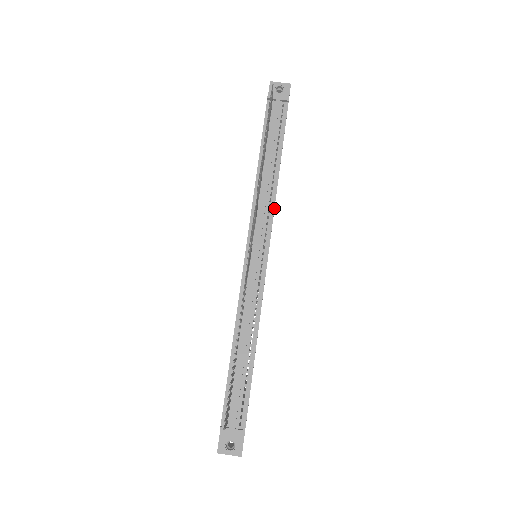
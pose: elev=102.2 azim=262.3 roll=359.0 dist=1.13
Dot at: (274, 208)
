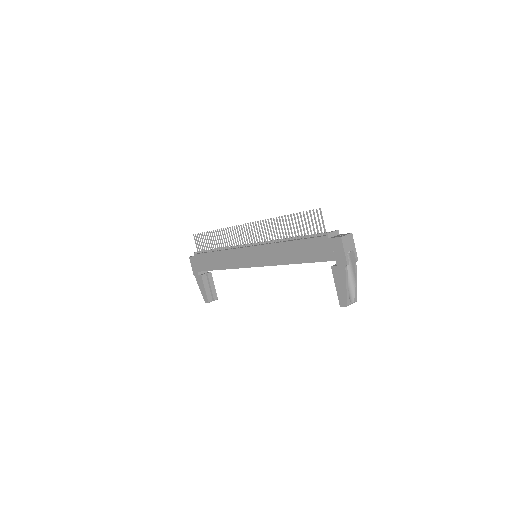
Dot at: occluded
